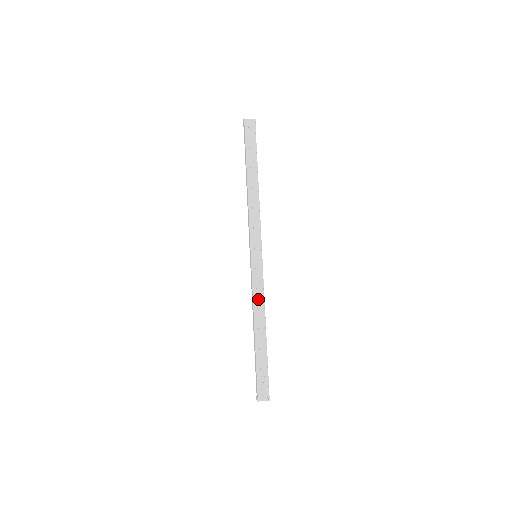
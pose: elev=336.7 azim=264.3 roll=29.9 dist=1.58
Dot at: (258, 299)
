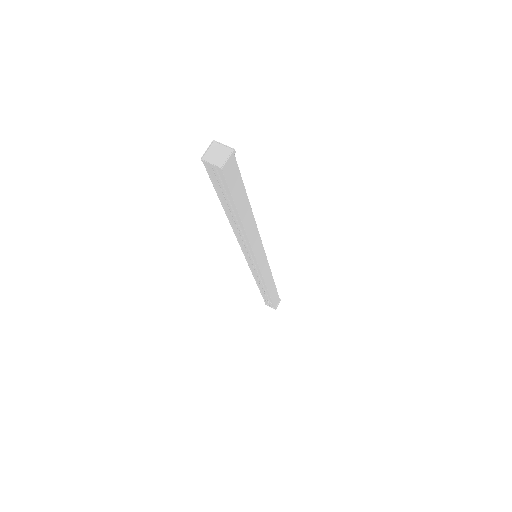
Dot at: (259, 279)
